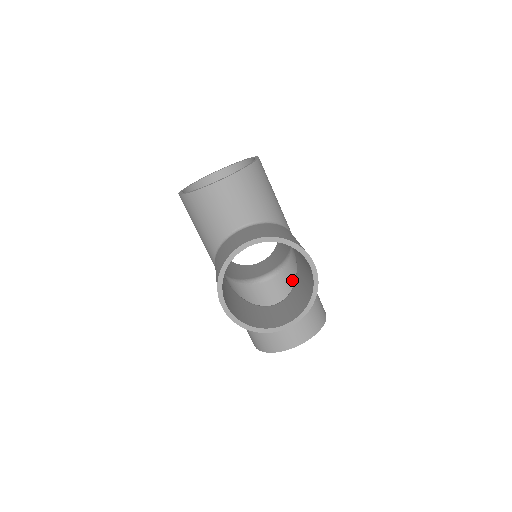
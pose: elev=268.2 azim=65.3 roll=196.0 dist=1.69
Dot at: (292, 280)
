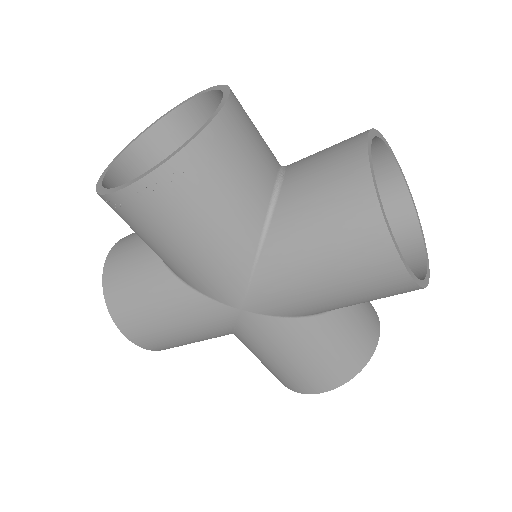
Dot at: occluded
